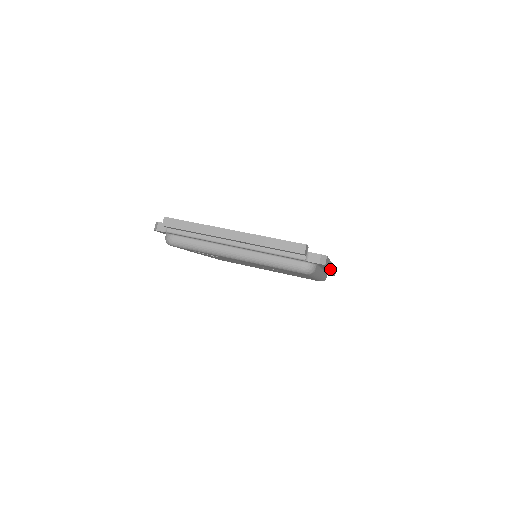
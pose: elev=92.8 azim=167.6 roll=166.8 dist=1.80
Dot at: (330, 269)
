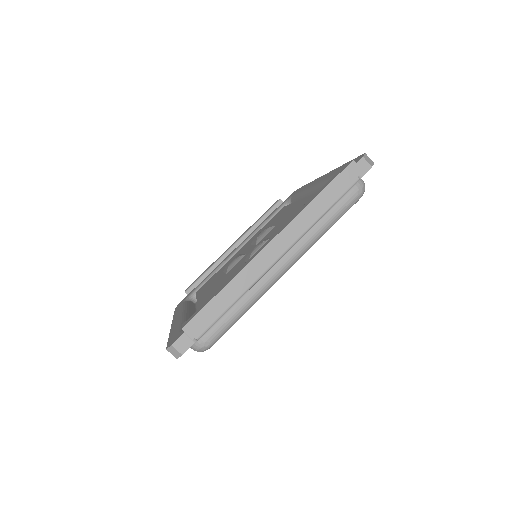
Dot at: occluded
